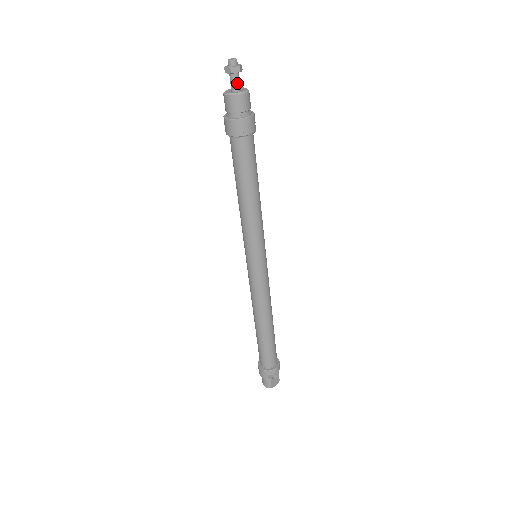
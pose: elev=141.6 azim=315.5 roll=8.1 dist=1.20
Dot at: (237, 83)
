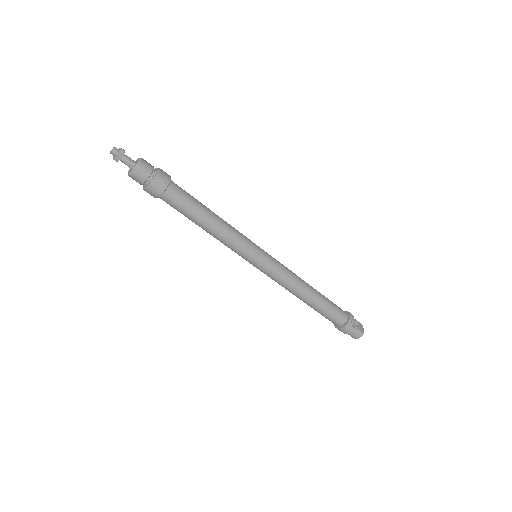
Dot at: (130, 160)
